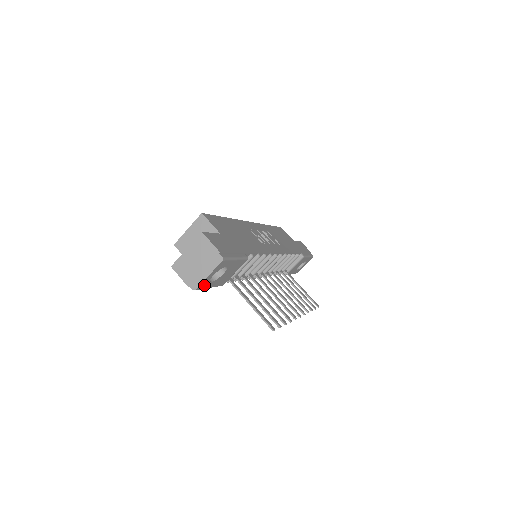
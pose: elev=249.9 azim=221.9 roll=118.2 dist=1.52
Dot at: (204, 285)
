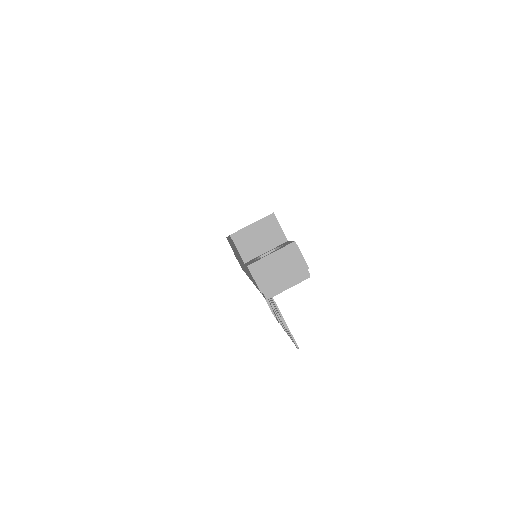
Dot at: occluded
